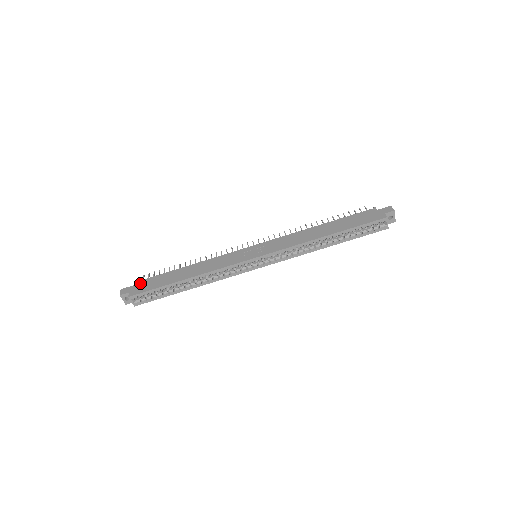
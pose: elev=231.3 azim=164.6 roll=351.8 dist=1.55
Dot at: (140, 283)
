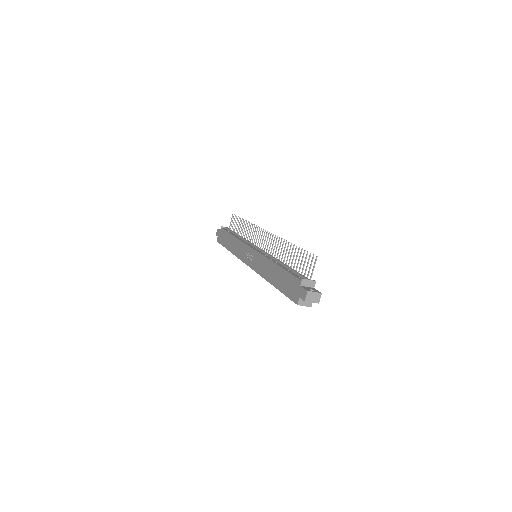
Dot at: (221, 232)
